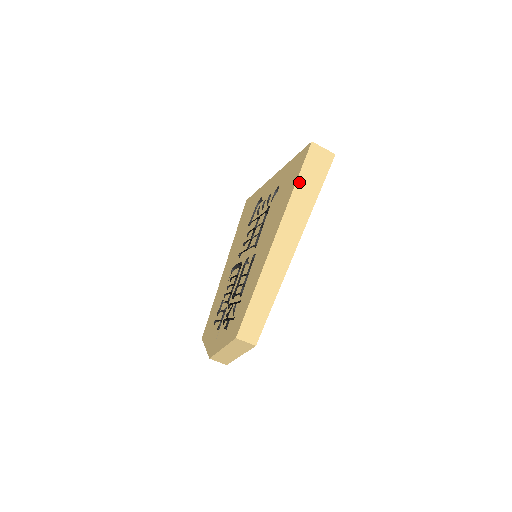
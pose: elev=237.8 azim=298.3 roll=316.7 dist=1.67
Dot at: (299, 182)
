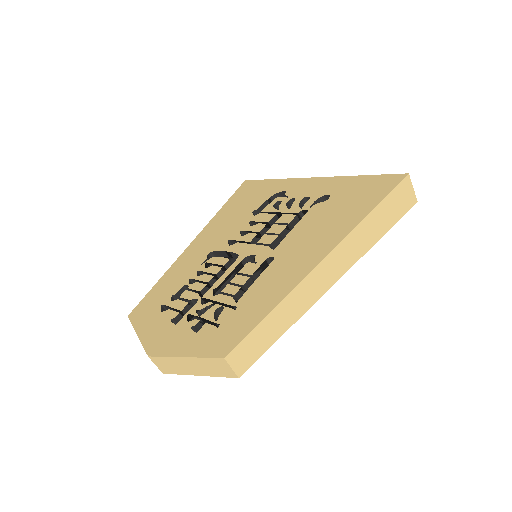
Dot at: (377, 209)
